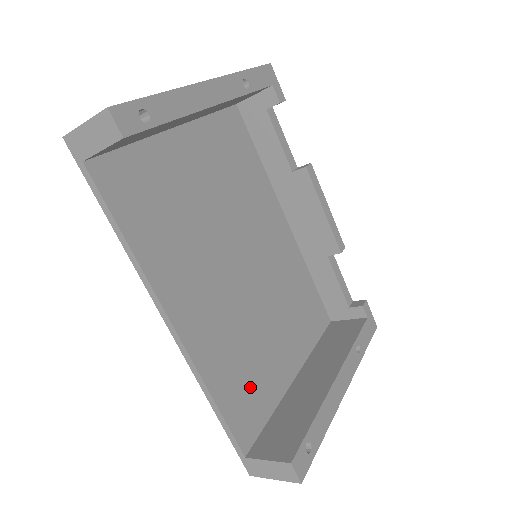
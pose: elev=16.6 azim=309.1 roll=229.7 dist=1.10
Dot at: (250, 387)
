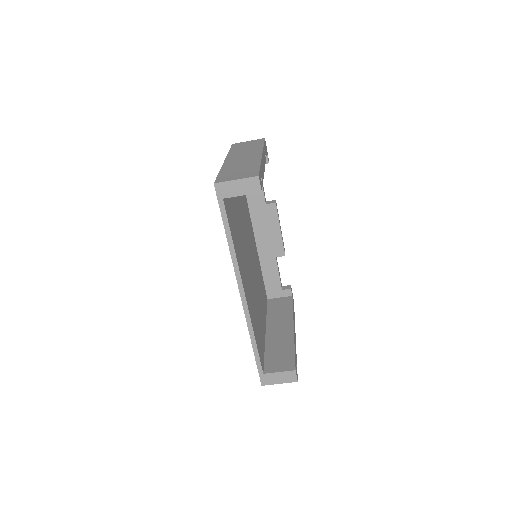
Dot at: (259, 334)
